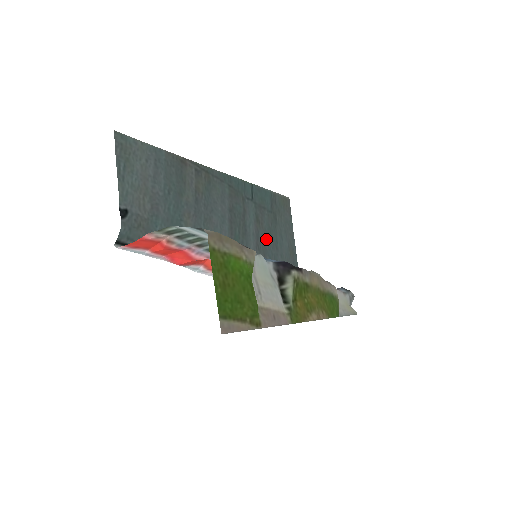
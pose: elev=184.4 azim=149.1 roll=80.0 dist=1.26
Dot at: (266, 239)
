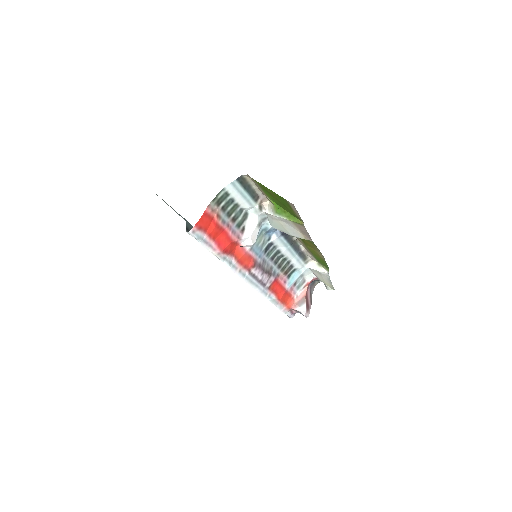
Dot at: occluded
